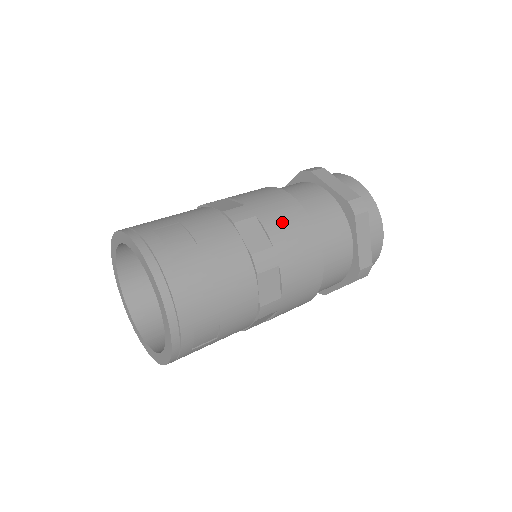
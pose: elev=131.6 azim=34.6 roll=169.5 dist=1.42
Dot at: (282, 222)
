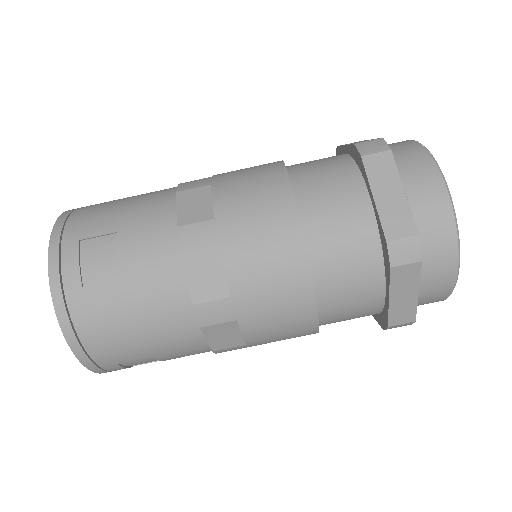
Dot at: (257, 261)
